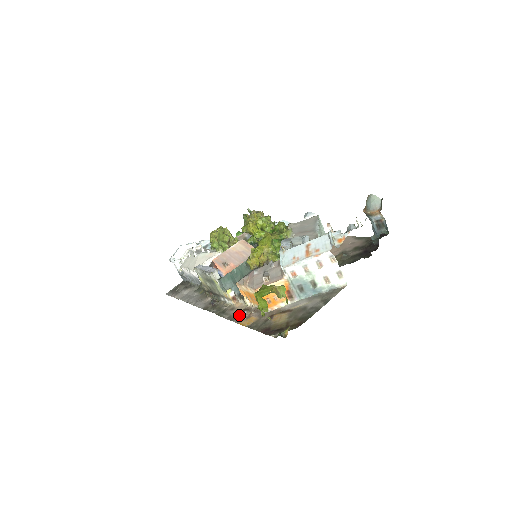
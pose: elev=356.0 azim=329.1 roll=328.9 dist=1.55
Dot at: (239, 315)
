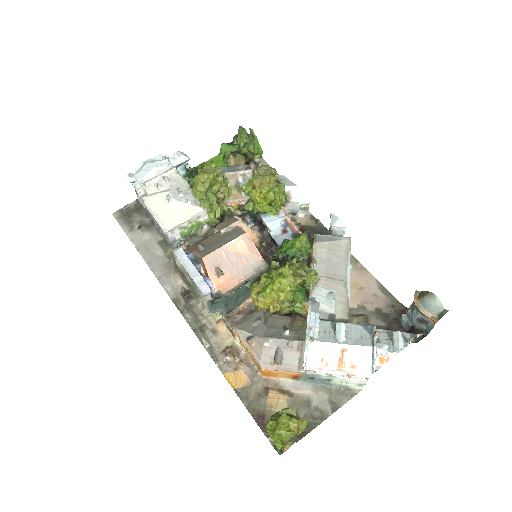
Dot at: (224, 357)
